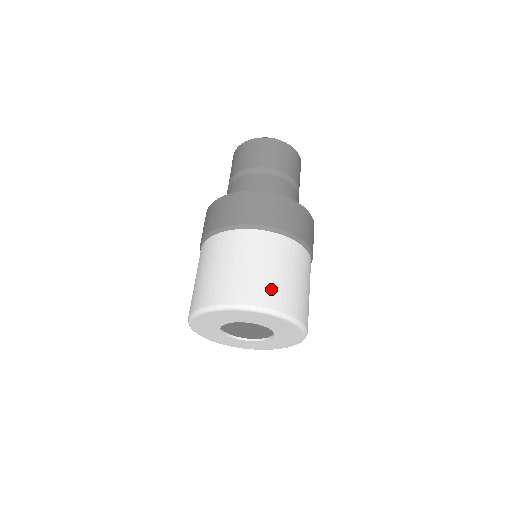
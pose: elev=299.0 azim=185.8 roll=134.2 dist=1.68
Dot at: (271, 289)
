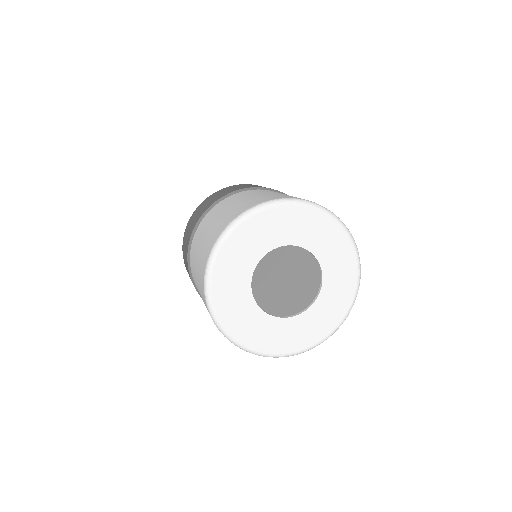
Dot at: (280, 195)
